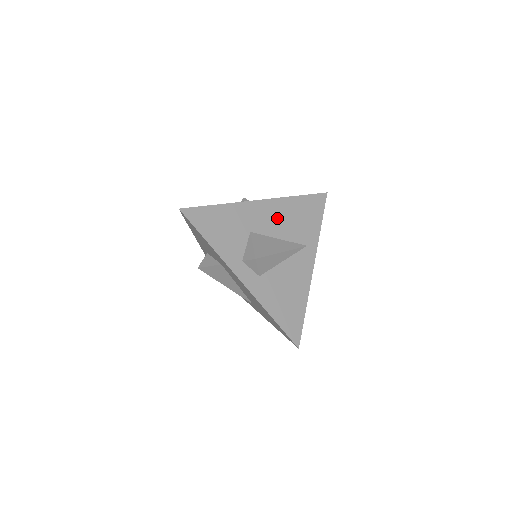
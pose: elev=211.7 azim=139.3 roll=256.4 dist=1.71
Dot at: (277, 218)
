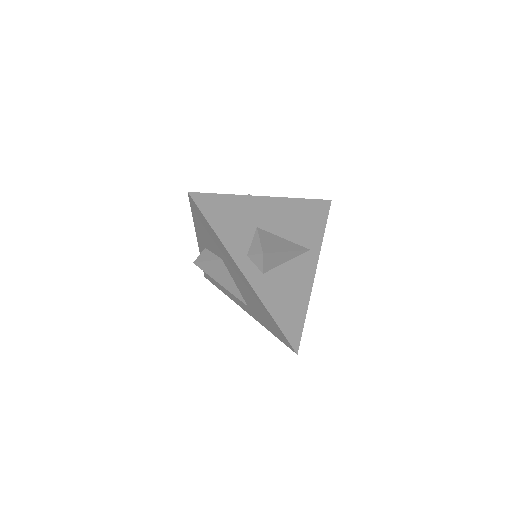
Dot at: (283, 217)
